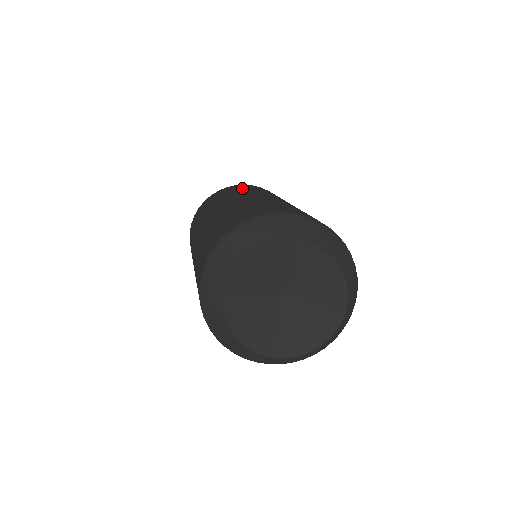
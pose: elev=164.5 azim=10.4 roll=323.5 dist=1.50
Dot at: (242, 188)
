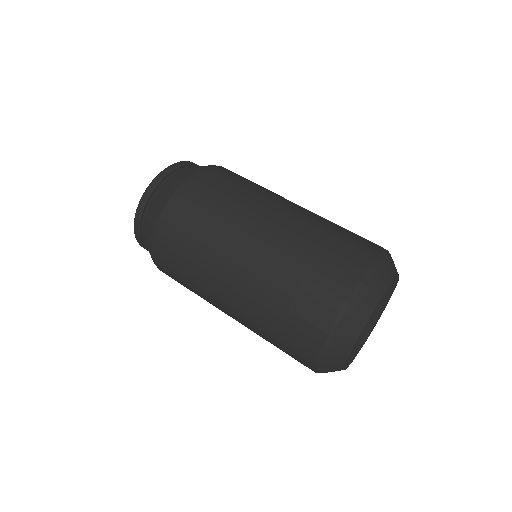
Dot at: (198, 212)
